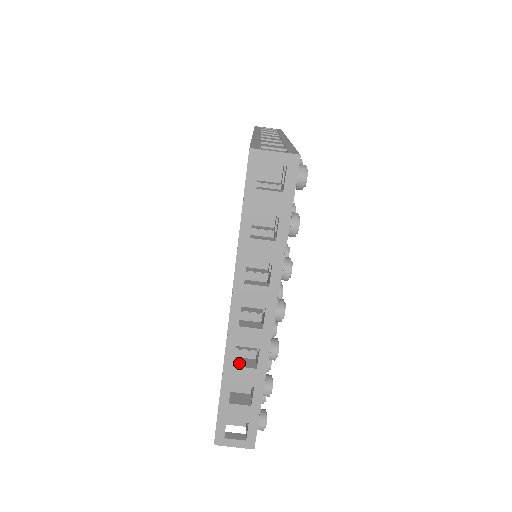
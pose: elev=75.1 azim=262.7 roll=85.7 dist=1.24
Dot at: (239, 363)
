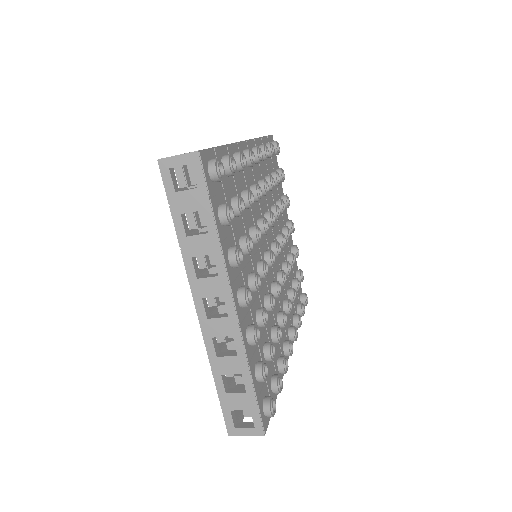
Dot at: (223, 354)
